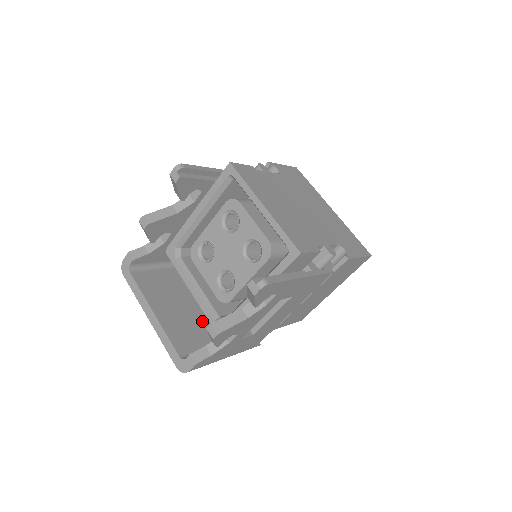
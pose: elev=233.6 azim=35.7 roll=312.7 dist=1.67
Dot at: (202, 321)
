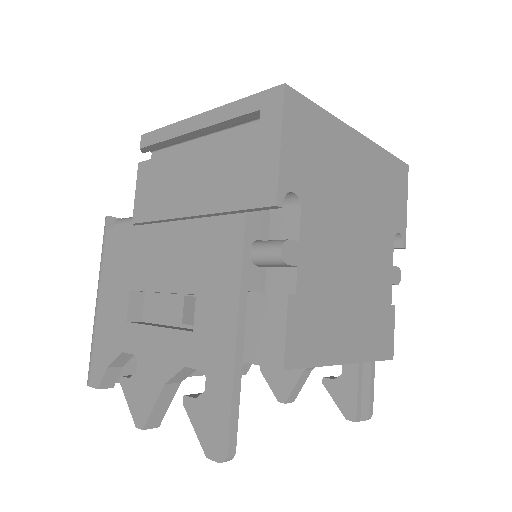
Dot at: occluded
